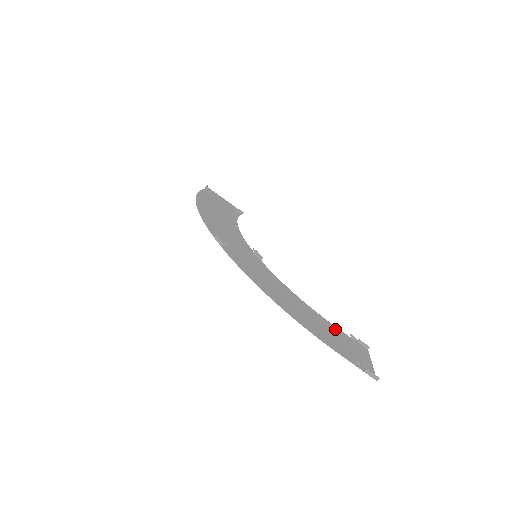
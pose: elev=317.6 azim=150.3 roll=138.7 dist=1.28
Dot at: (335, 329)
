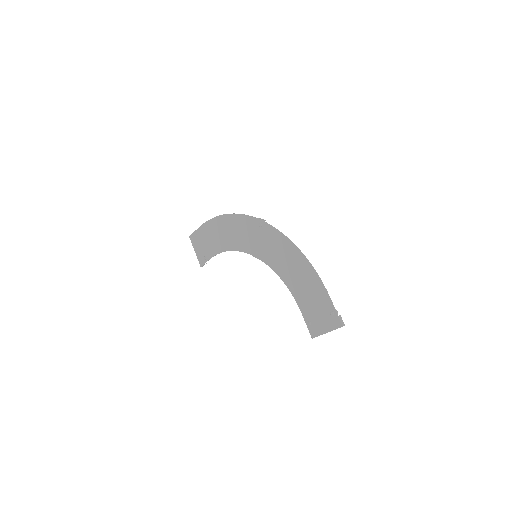
Dot at: (304, 308)
